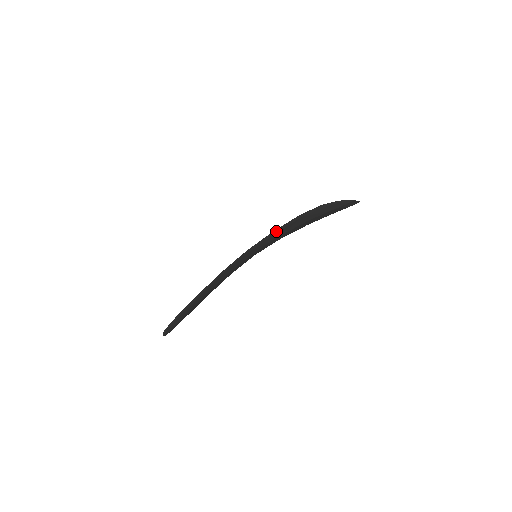
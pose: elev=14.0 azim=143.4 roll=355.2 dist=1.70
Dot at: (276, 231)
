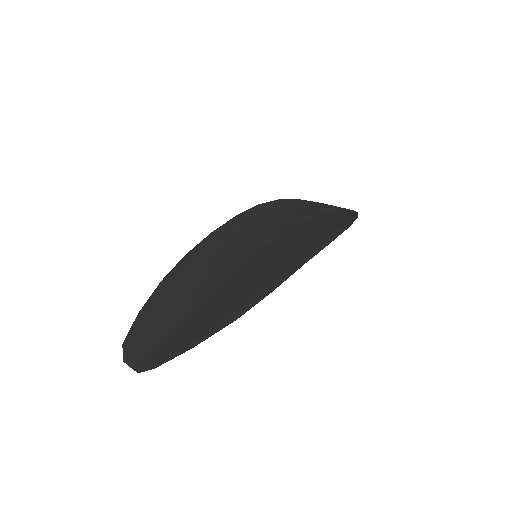
Dot at: (326, 243)
